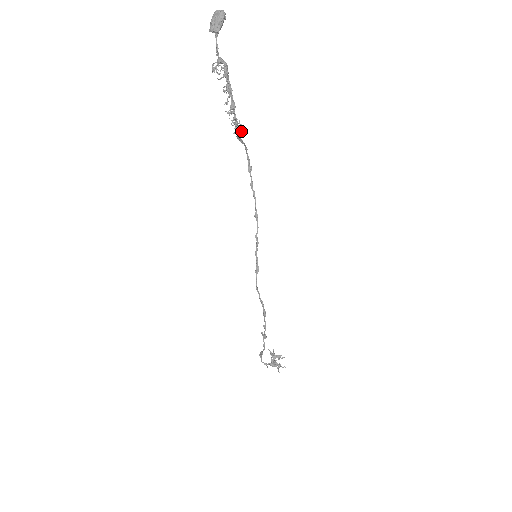
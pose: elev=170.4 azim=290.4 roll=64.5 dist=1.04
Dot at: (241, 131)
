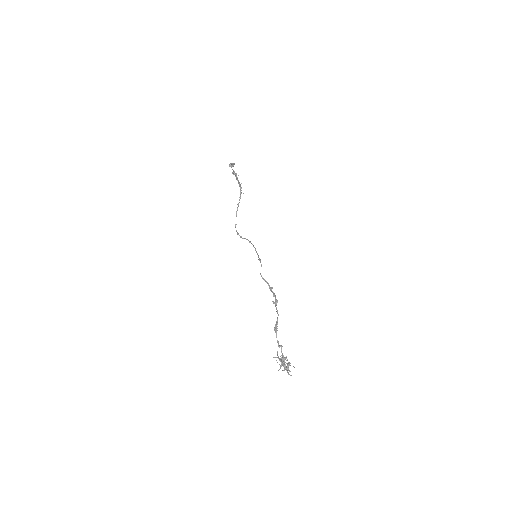
Dot at: occluded
